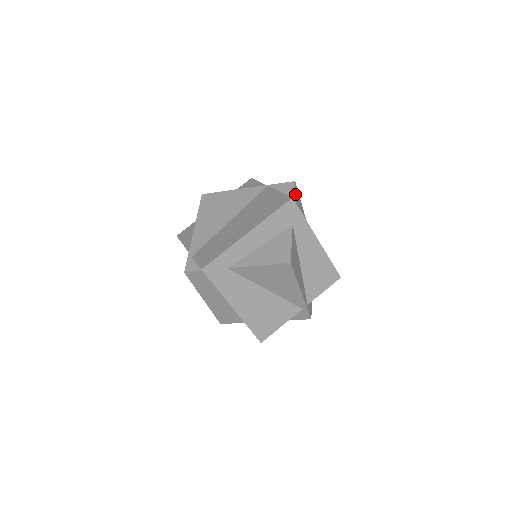
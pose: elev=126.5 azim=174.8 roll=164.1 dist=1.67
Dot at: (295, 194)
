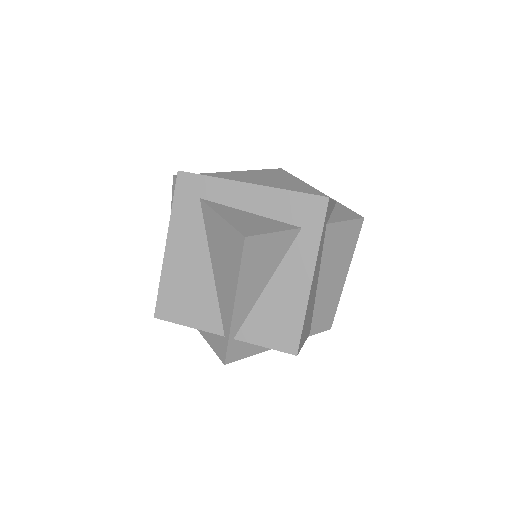
Dot at: (348, 225)
